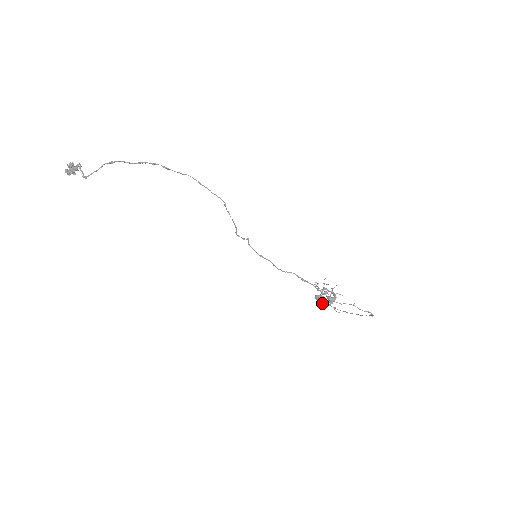
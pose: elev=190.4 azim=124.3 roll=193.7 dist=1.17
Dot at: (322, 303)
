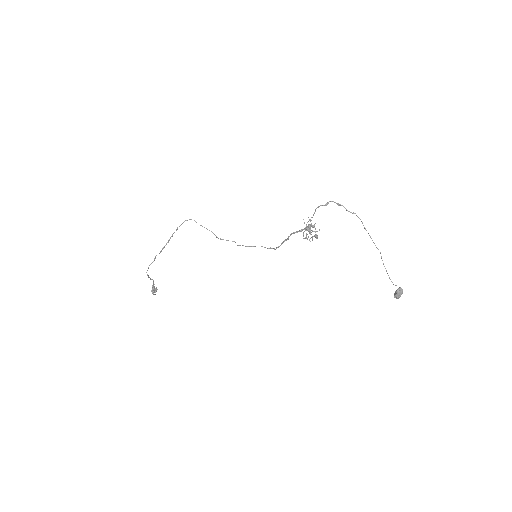
Dot at: occluded
